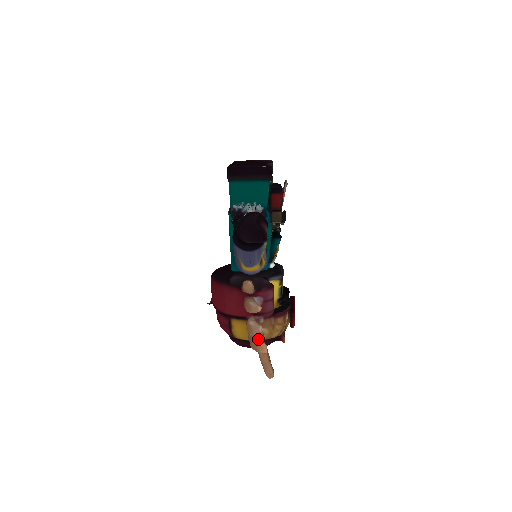
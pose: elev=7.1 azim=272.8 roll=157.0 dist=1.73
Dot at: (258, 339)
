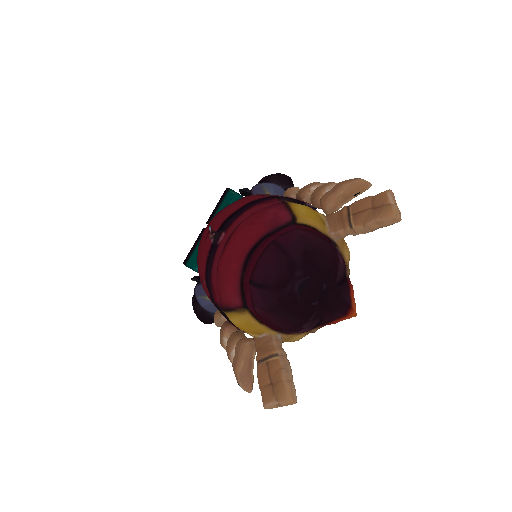
Dot at: occluded
